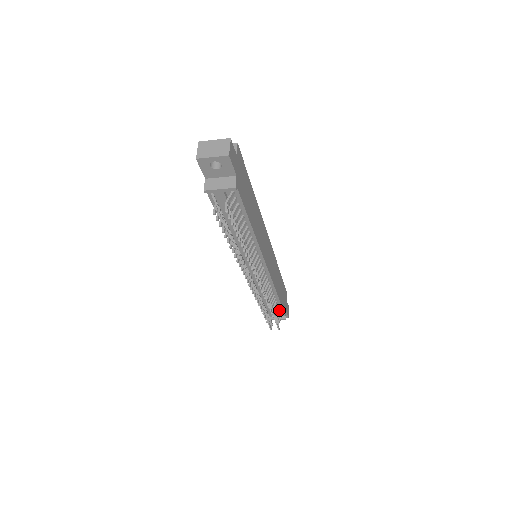
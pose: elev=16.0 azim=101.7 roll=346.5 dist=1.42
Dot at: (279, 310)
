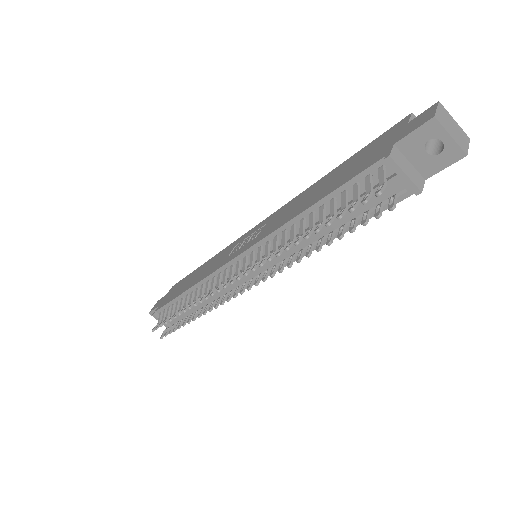
Dot at: occluded
